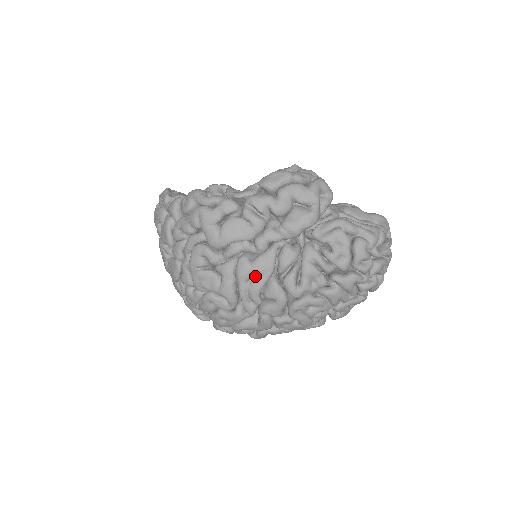
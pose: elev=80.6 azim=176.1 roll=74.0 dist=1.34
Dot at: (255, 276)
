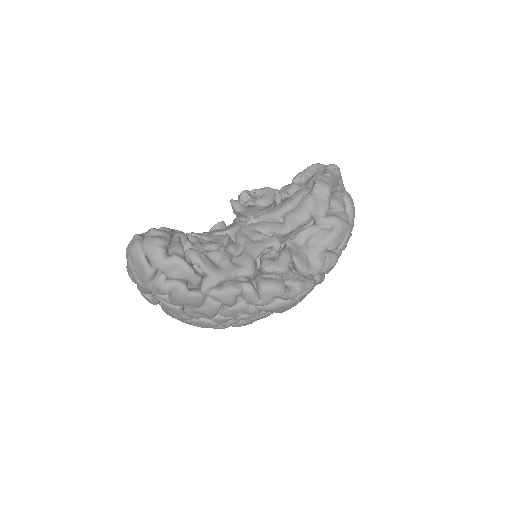
Dot at: occluded
